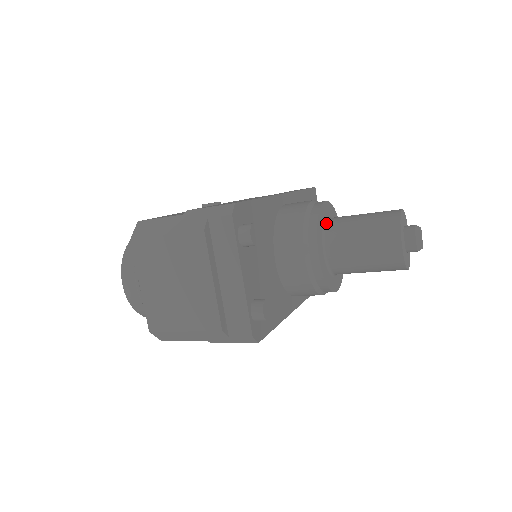
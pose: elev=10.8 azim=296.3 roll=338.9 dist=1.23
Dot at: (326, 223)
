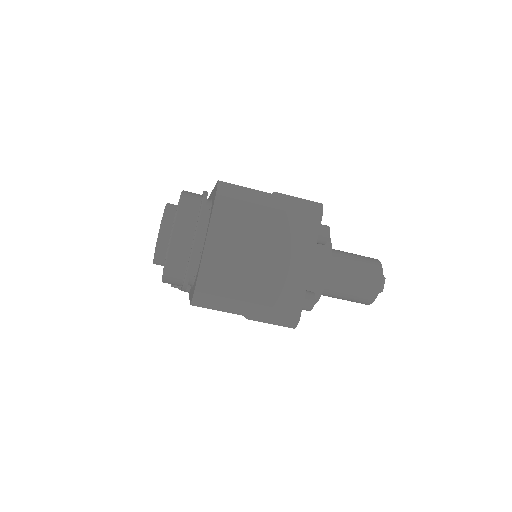
Dot at: occluded
